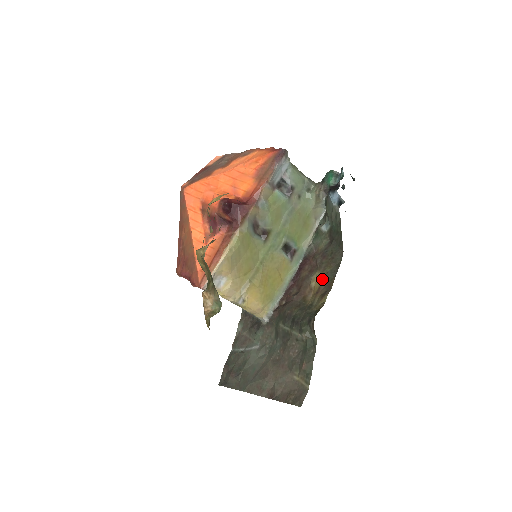
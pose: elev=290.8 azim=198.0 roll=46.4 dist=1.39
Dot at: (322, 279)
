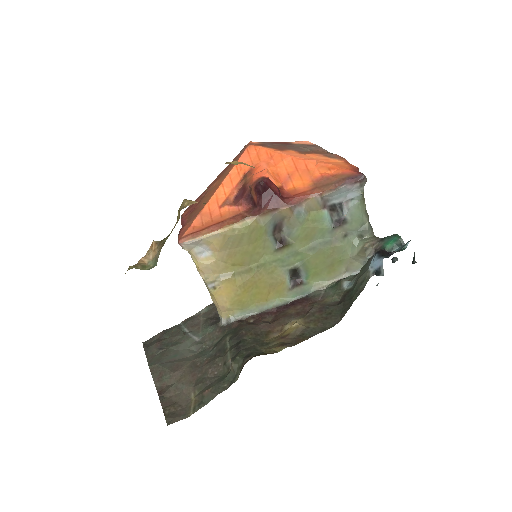
Dot at: (298, 329)
